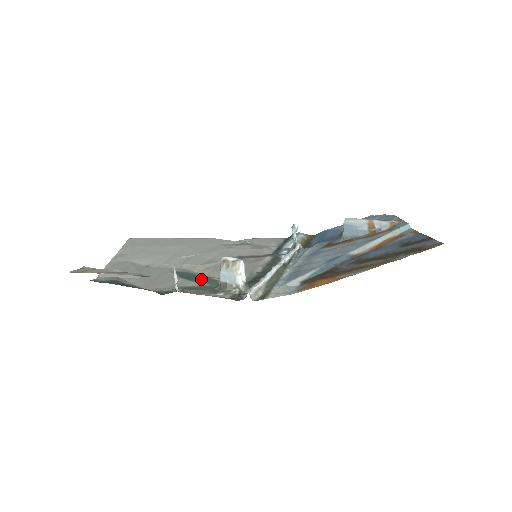
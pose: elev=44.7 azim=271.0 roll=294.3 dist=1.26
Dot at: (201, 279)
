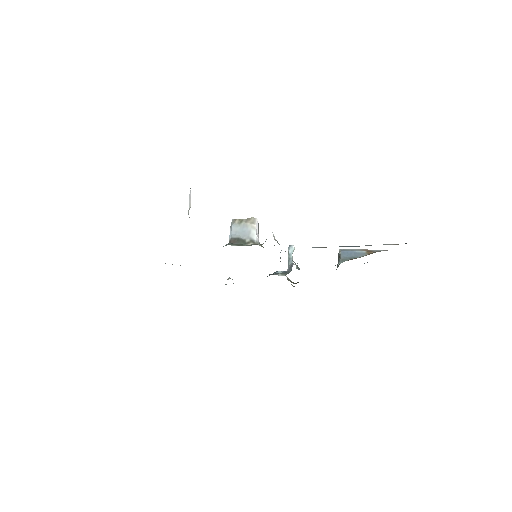
Dot at: occluded
